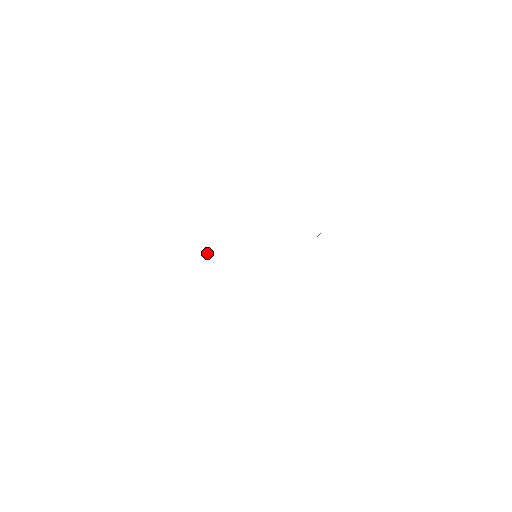
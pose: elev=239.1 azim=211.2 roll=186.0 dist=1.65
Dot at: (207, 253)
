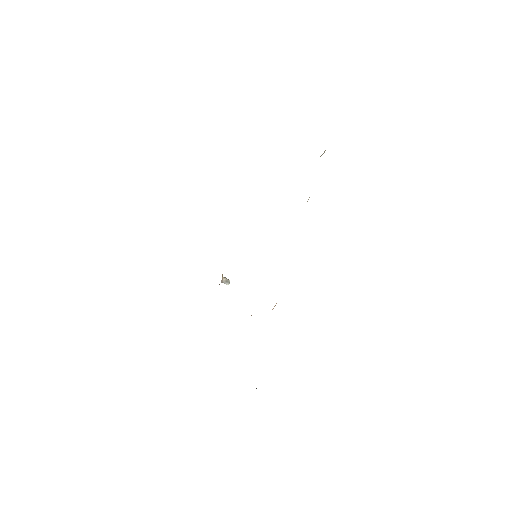
Dot at: (224, 277)
